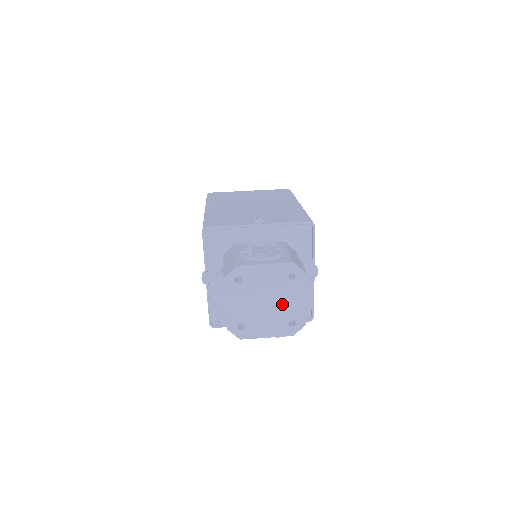
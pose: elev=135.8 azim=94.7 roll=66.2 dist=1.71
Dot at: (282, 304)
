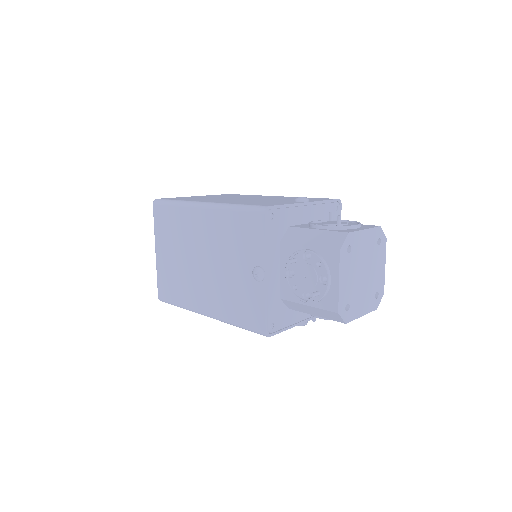
Dot at: (372, 274)
